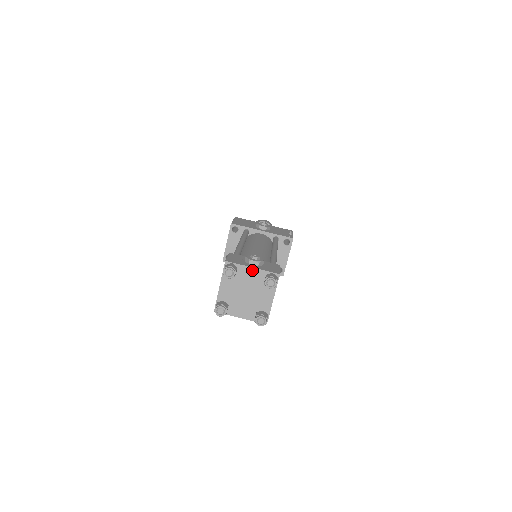
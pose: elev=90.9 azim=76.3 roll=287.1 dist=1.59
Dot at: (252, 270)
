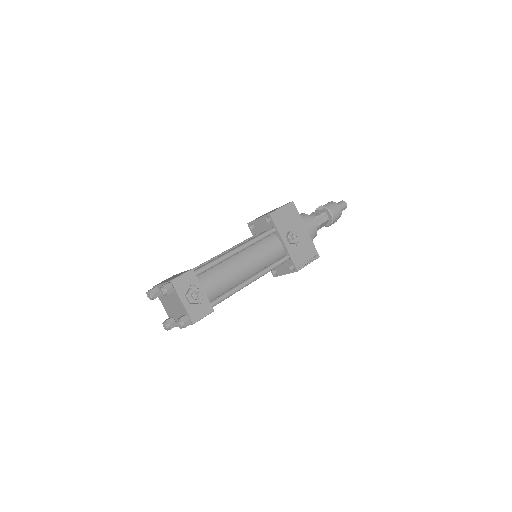
Dot at: (181, 303)
